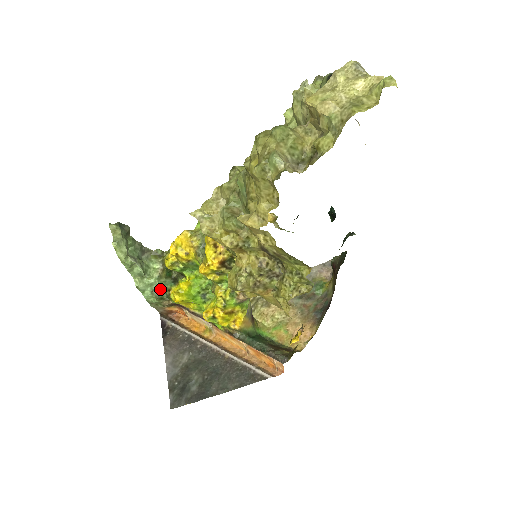
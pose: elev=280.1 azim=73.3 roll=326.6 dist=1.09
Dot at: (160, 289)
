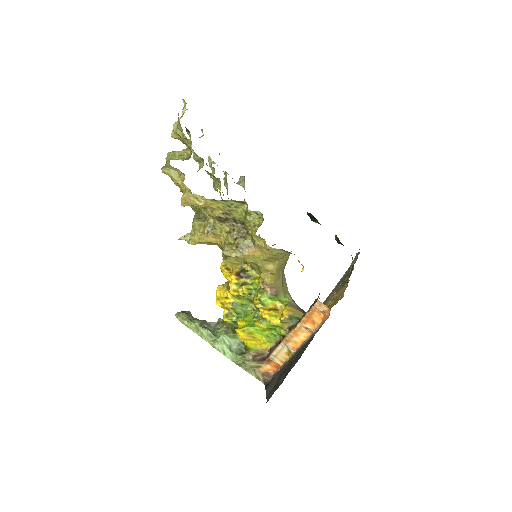
Dot at: (235, 345)
